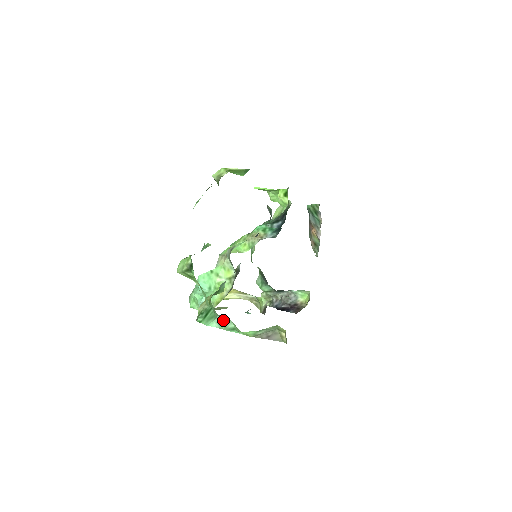
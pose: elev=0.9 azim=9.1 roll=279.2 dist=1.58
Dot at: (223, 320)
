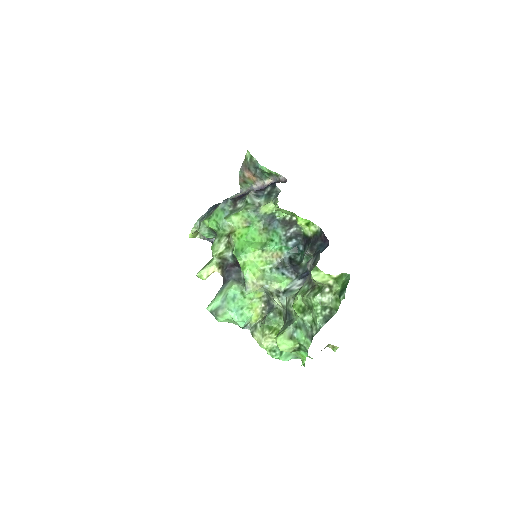
Dot at: occluded
